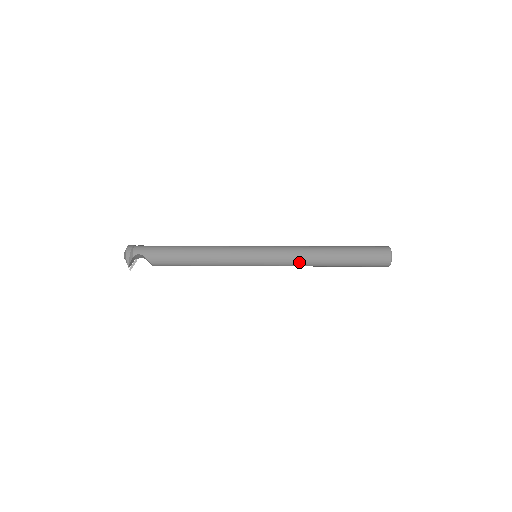
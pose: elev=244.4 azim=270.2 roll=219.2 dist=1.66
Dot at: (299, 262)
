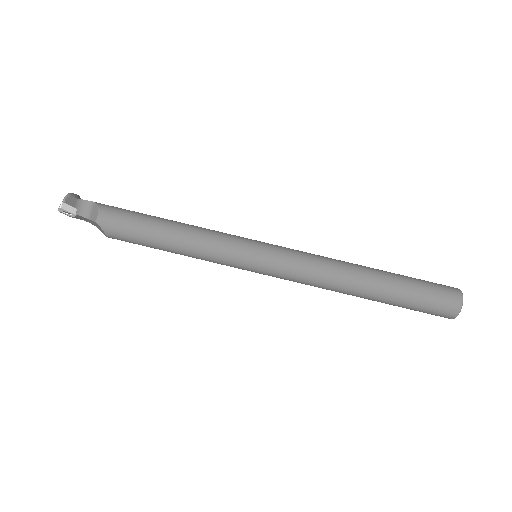
Dot at: (323, 261)
